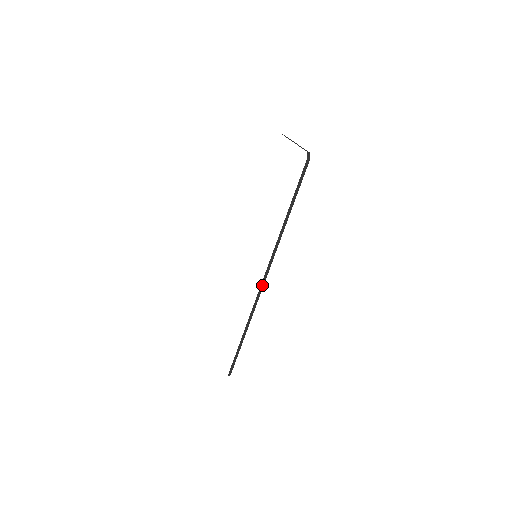
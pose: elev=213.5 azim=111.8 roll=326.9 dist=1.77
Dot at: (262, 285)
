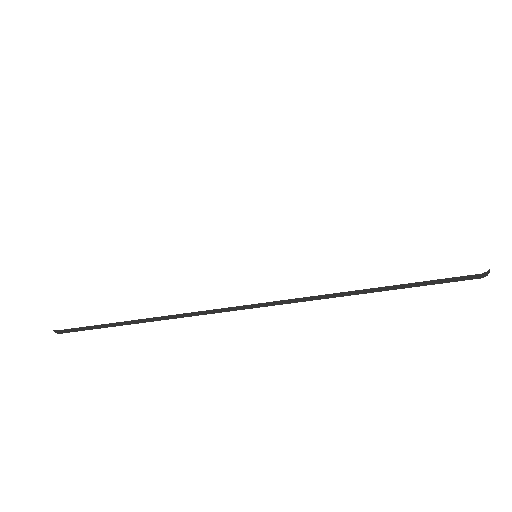
Dot at: (231, 308)
